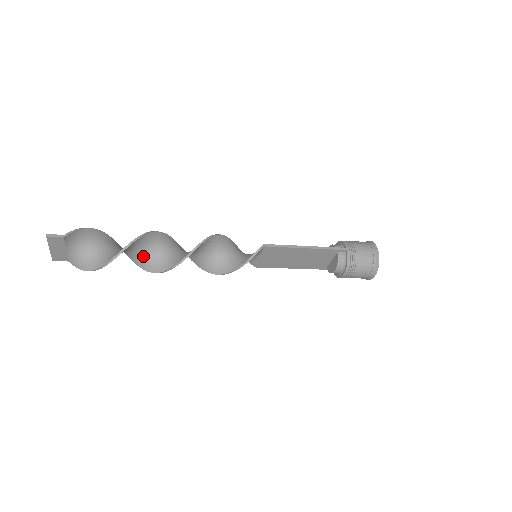
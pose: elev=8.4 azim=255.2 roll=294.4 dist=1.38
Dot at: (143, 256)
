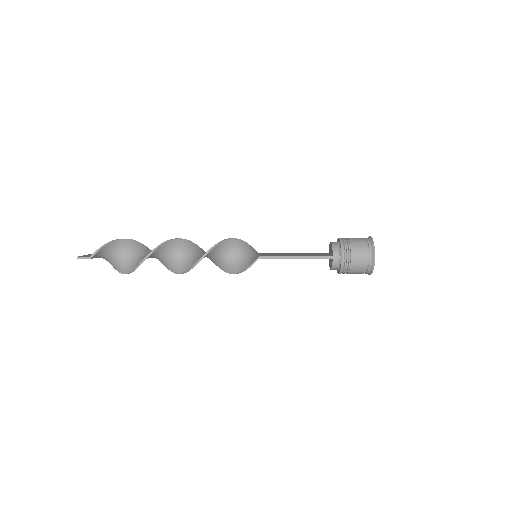
Dot at: (158, 258)
